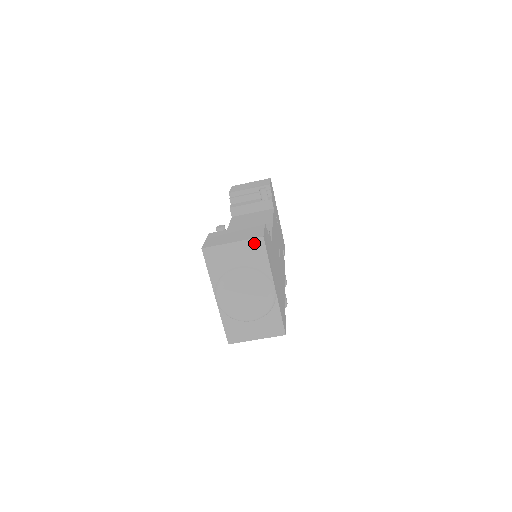
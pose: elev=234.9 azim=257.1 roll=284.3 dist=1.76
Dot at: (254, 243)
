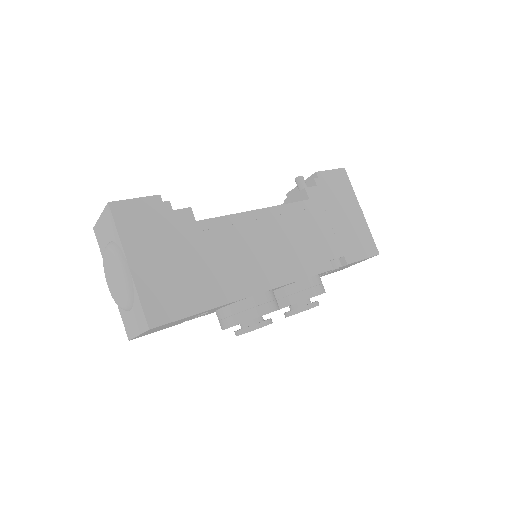
Dot at: (107, 212)
